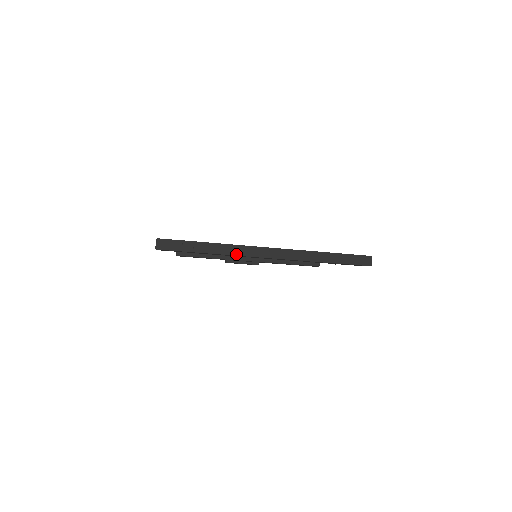
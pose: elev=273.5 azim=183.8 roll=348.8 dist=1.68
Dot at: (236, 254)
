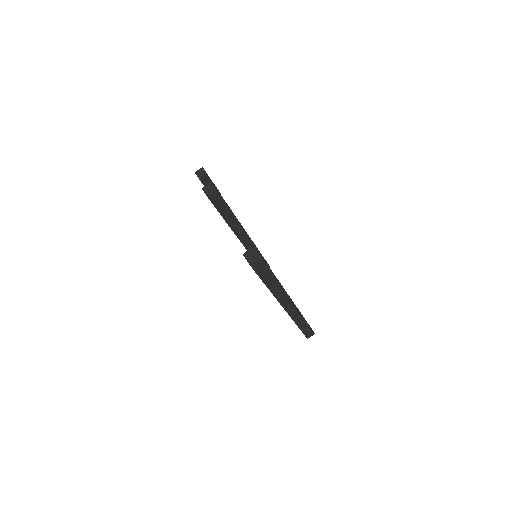
Dot at: (278, 298)
